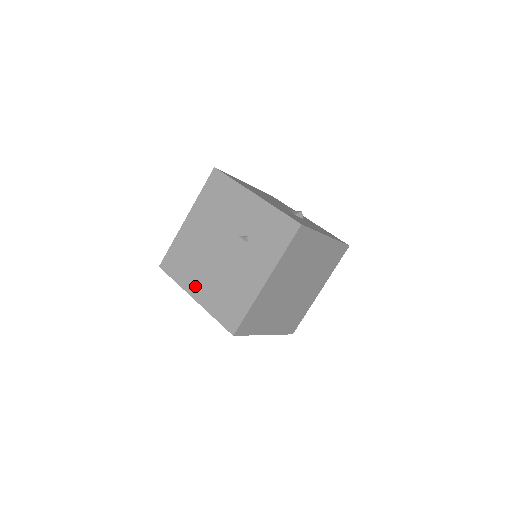
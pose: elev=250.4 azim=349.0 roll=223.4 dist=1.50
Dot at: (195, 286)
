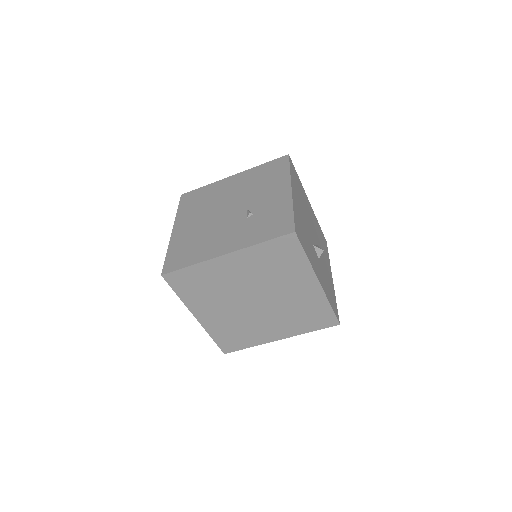
Dot at: (183, 223)
